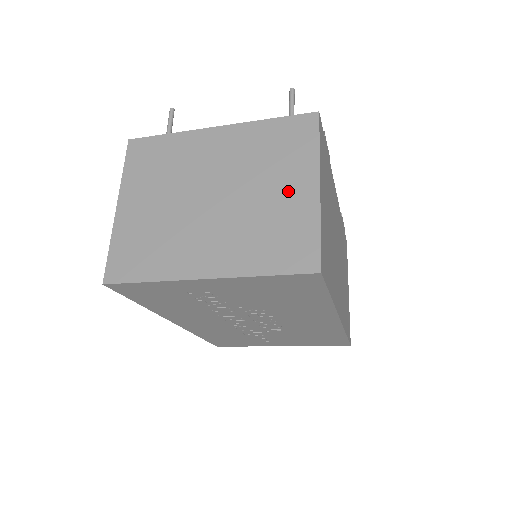
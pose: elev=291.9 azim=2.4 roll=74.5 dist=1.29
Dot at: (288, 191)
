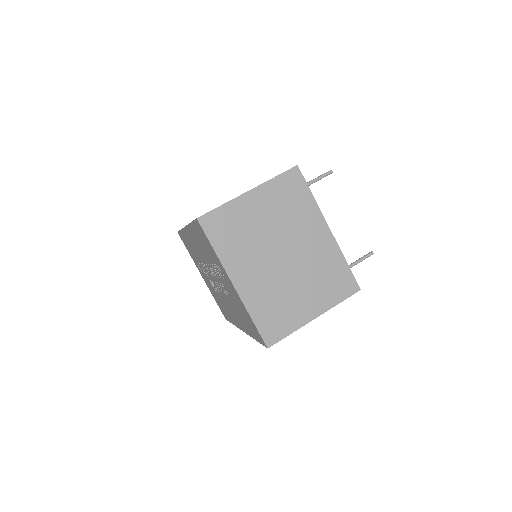
Dot at: (306, 302)
